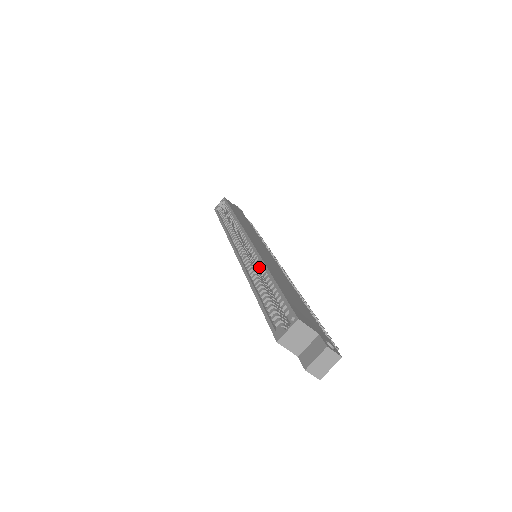
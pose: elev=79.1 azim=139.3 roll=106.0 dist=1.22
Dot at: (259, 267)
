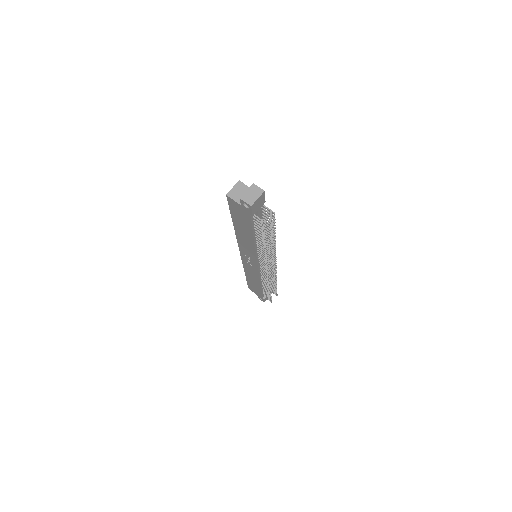
Dot at: occluded
